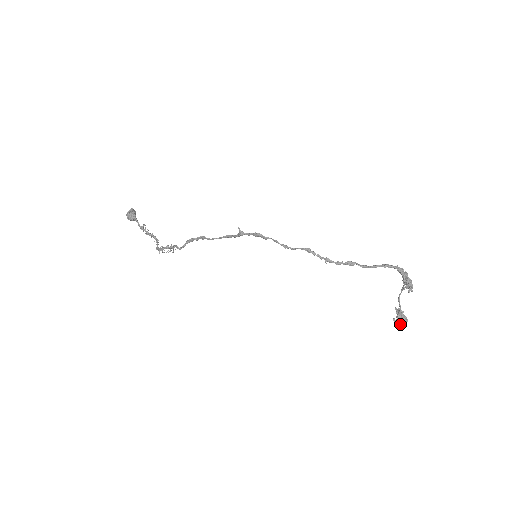
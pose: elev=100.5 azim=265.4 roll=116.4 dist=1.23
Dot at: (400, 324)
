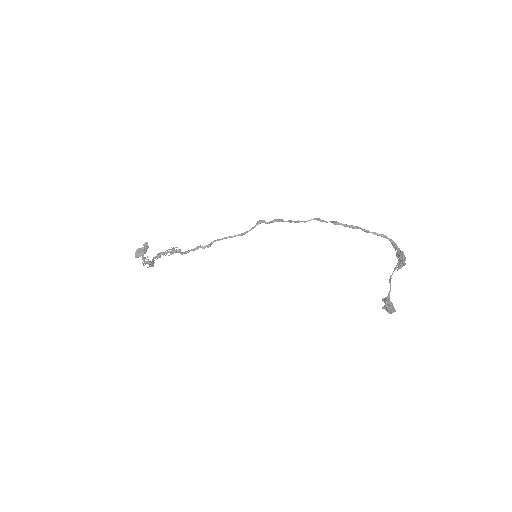
Dot at: (389, 303)
